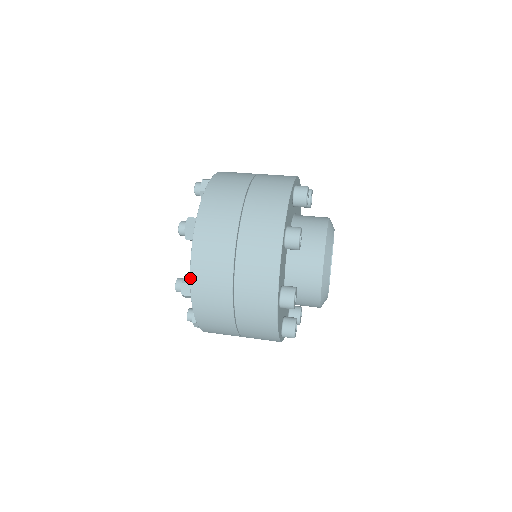
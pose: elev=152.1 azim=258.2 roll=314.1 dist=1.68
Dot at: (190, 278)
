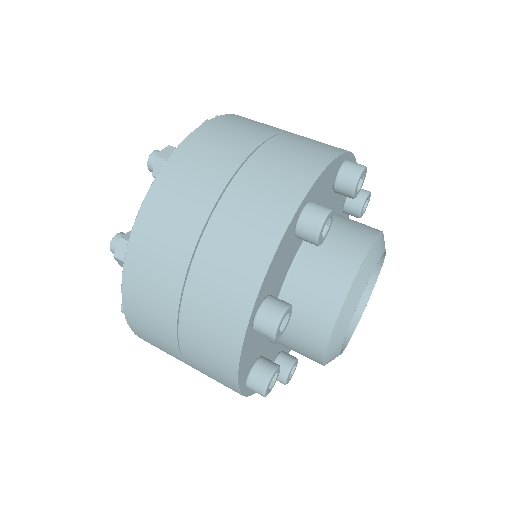
Dot at: (132, 230)
